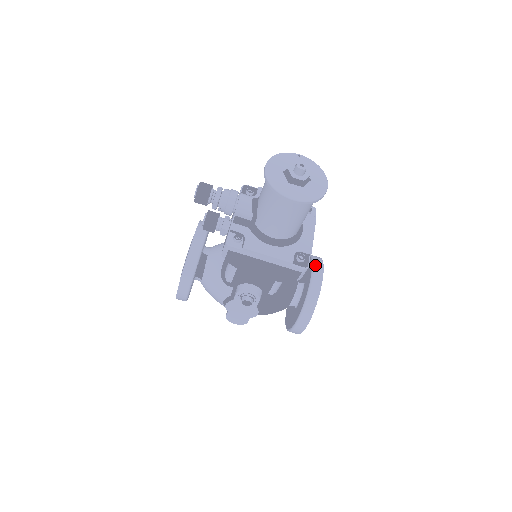
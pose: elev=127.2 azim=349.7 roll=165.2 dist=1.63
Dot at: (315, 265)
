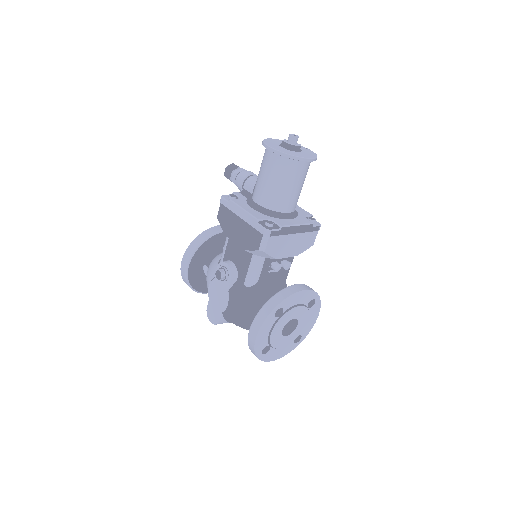
Dot at: (302, 284)
